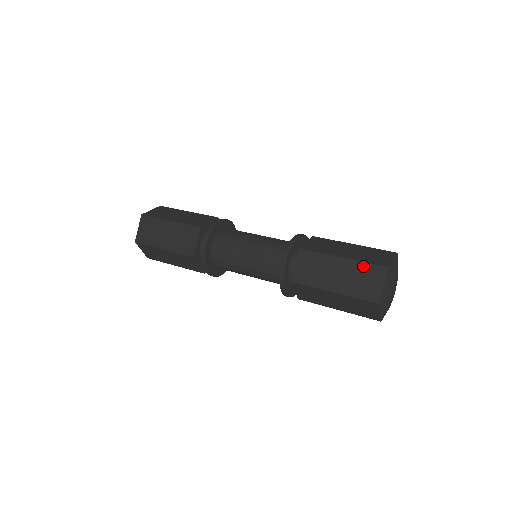
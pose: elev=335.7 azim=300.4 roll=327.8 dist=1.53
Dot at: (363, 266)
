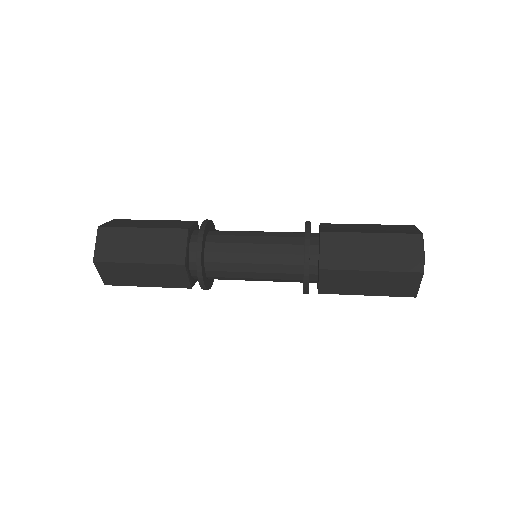
Dot at: (396, 275)
